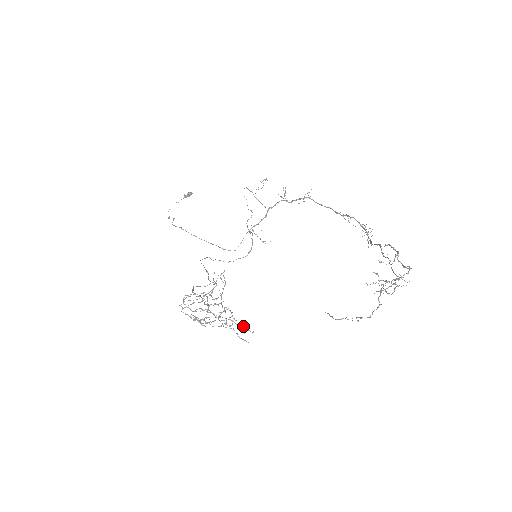
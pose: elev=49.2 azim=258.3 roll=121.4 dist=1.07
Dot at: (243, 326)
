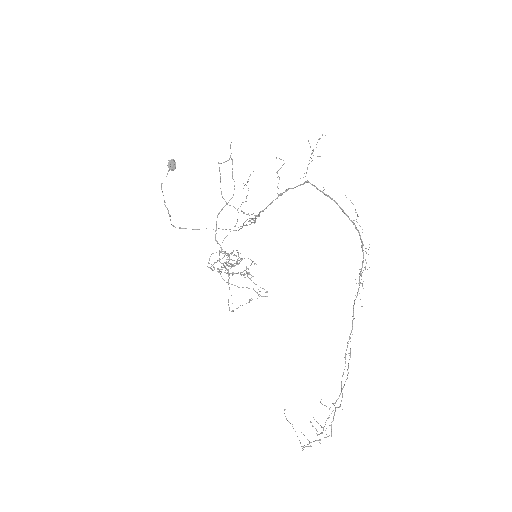
Dot at: occluded
